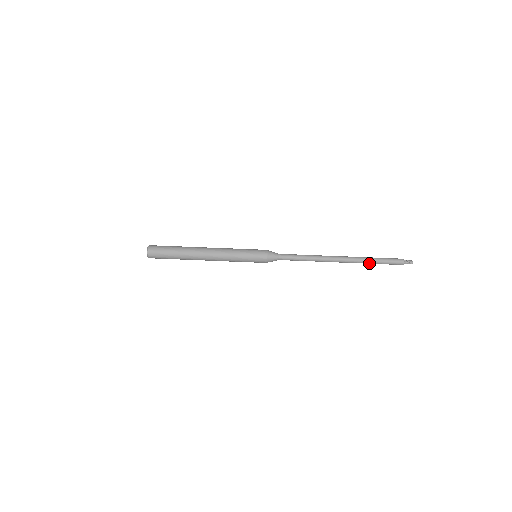
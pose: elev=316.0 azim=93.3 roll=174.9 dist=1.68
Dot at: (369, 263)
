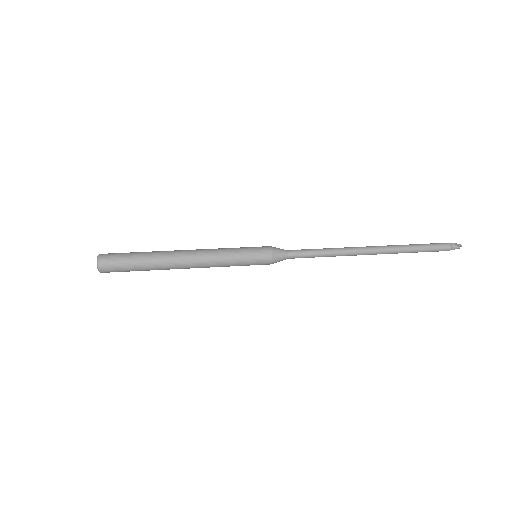
Dot at: (407, 251)
